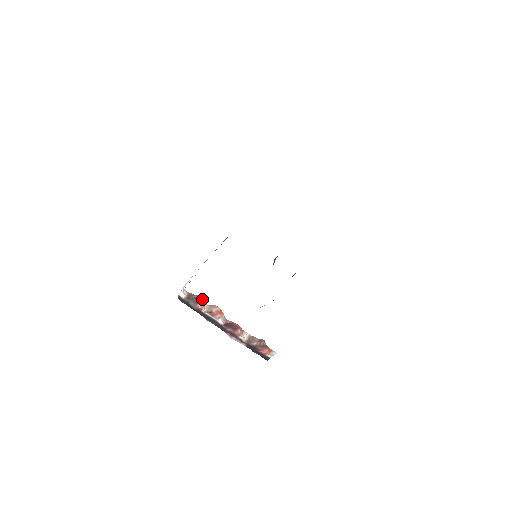
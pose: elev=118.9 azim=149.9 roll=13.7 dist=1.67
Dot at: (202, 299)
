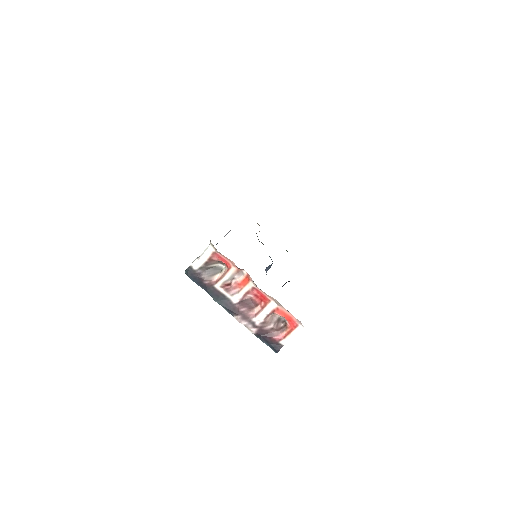
Dot at: (221, 269)
